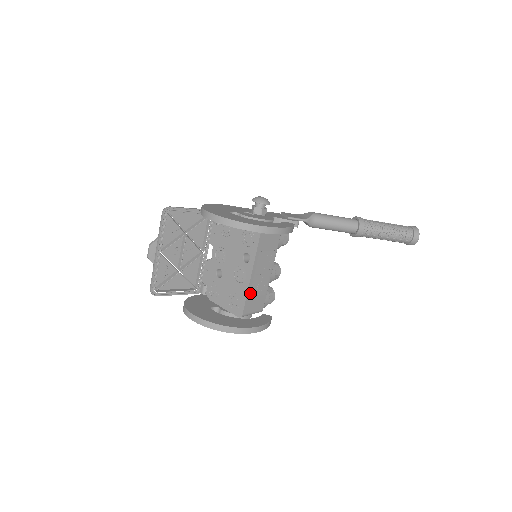
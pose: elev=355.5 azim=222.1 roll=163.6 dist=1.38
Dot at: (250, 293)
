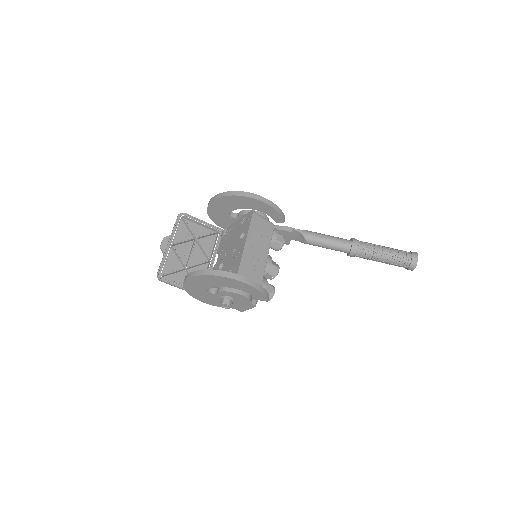
Dot at: (245, 260)
